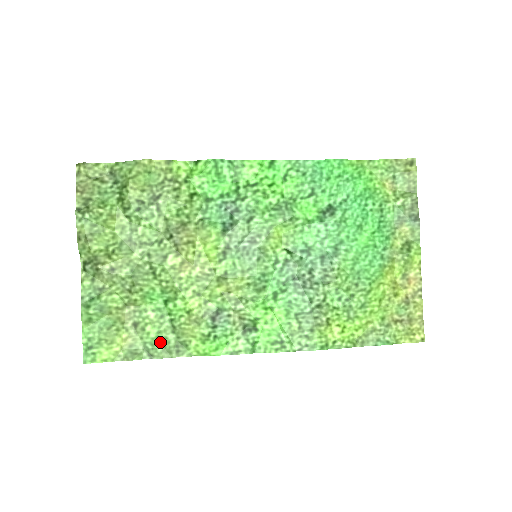
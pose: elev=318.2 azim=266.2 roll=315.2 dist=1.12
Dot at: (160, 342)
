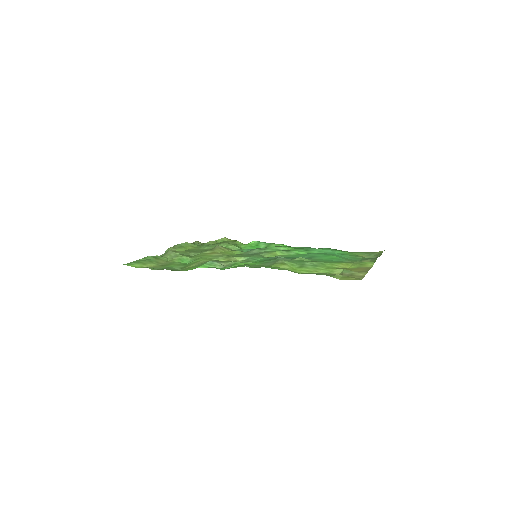
Dot at: (170, 267)
